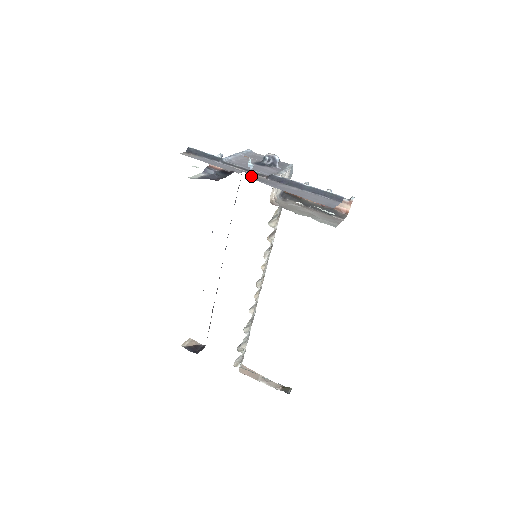
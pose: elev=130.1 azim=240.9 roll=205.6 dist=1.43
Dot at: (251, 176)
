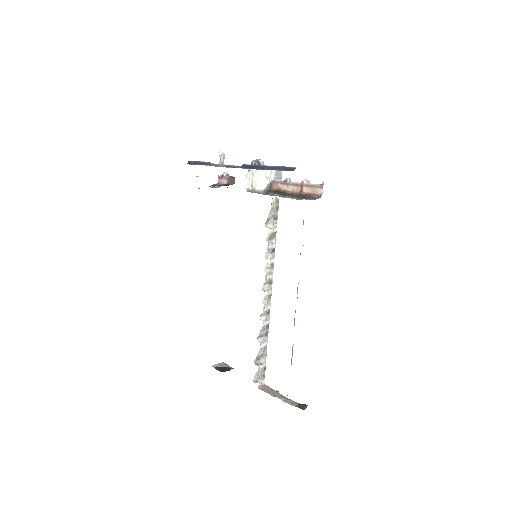
Dot at: (223, 165)
